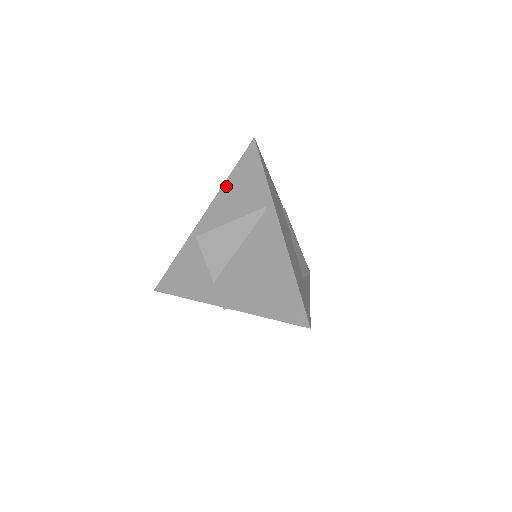
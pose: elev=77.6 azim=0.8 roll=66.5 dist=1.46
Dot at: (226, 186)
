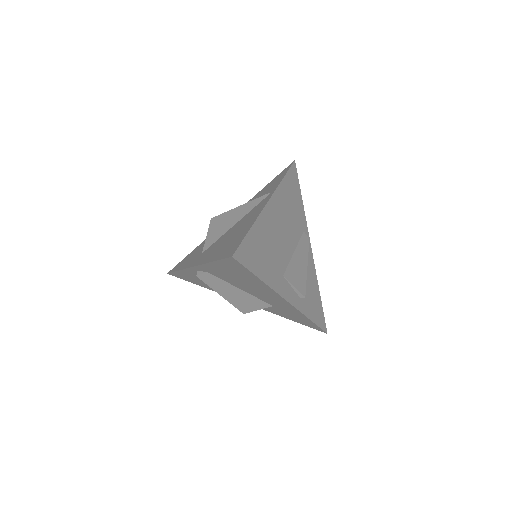
Dot at: (258, 193)
